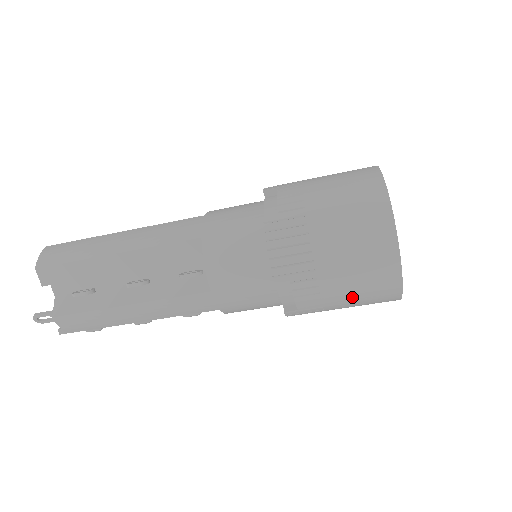
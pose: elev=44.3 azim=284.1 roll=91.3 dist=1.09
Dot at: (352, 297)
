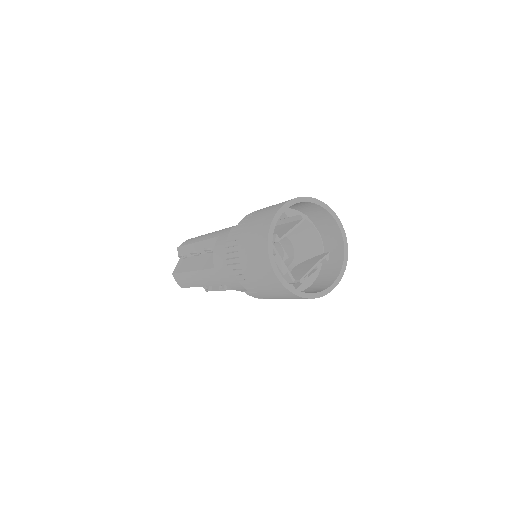
Dot at: occluded
